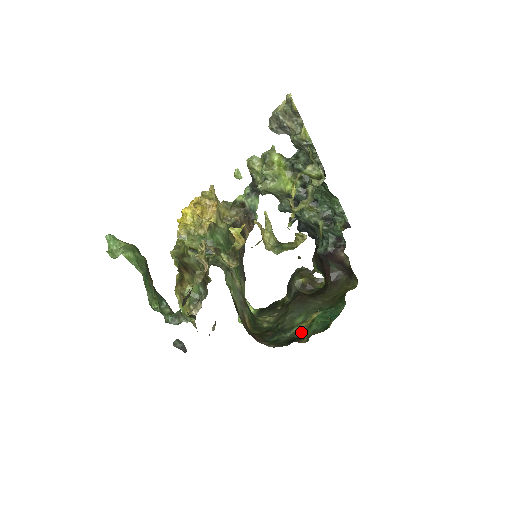
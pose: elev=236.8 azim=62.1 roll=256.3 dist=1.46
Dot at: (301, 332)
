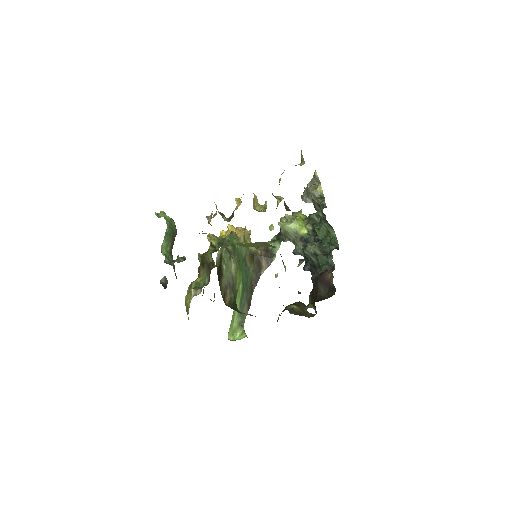
Dot at: occluded
